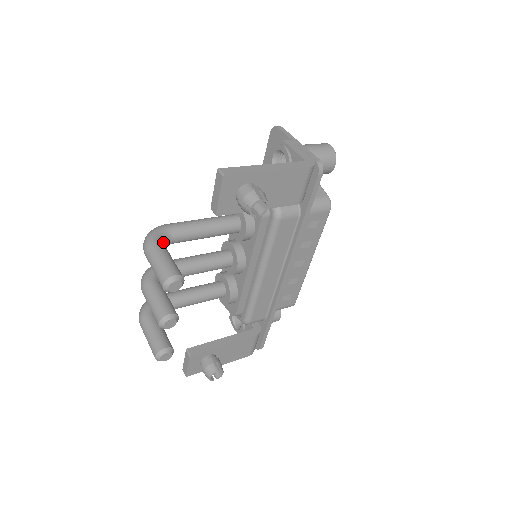
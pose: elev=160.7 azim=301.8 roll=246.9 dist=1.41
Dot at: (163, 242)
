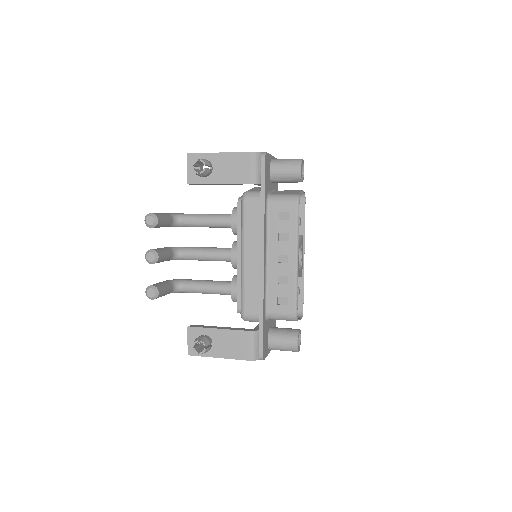
Dot at: (172, 216)
